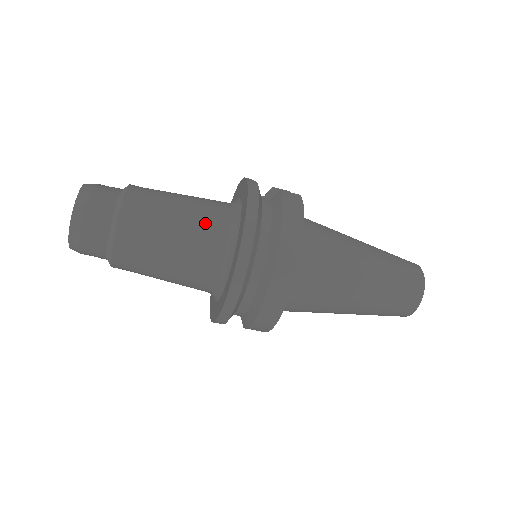
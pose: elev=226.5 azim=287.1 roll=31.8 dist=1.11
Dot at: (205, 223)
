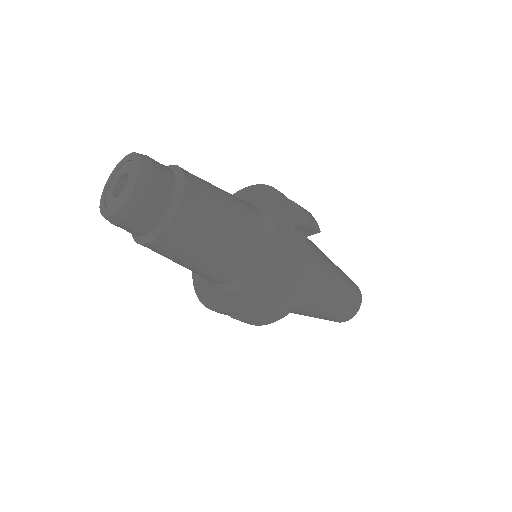
Dot at: (230, 261)
